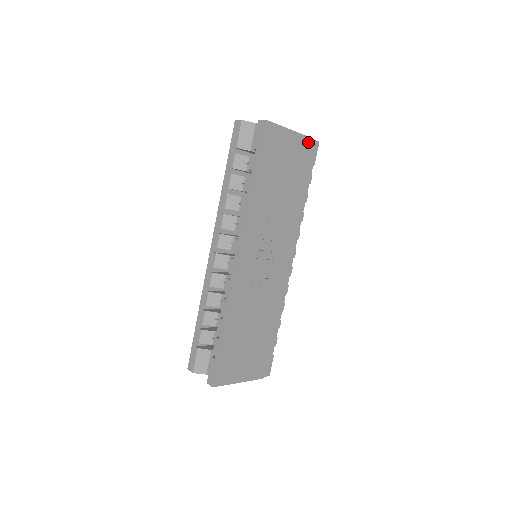
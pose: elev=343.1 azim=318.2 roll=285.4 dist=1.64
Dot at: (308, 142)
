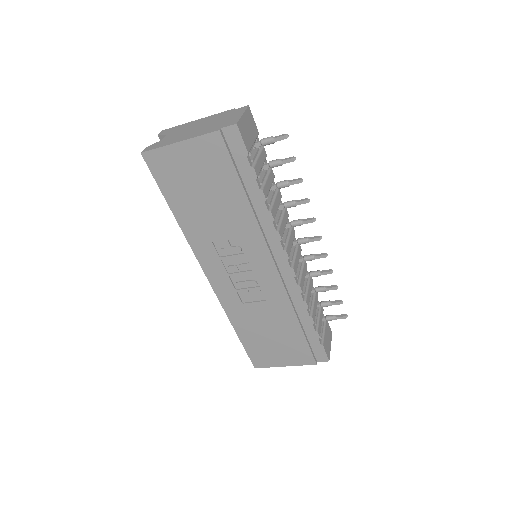
Dot at: (213, 139)
